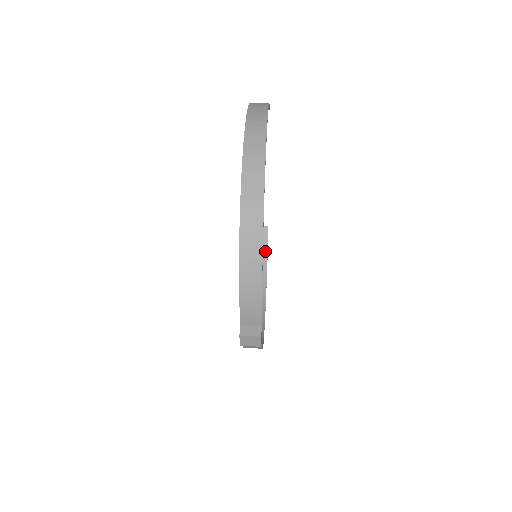
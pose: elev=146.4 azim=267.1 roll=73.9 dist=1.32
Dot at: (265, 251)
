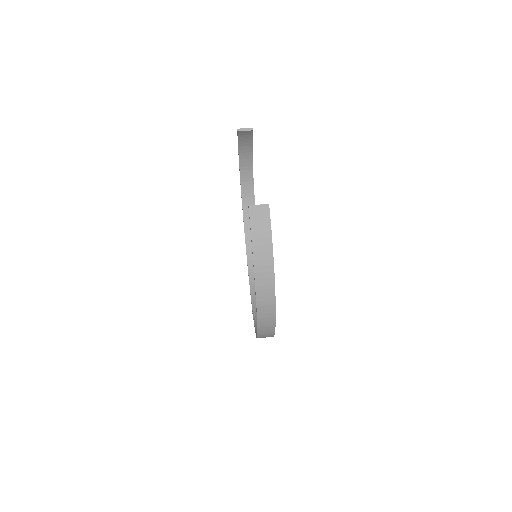
Dot at: (250, 144)
